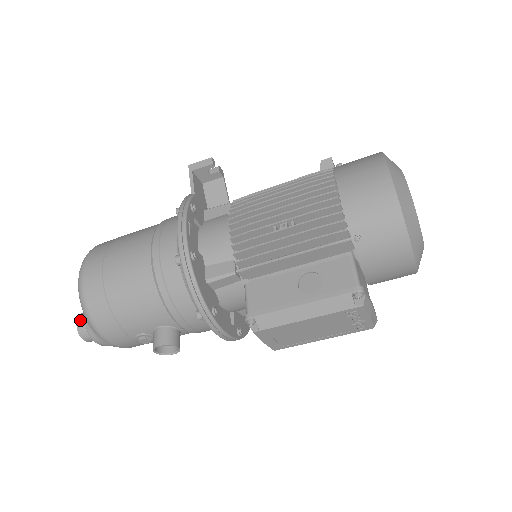
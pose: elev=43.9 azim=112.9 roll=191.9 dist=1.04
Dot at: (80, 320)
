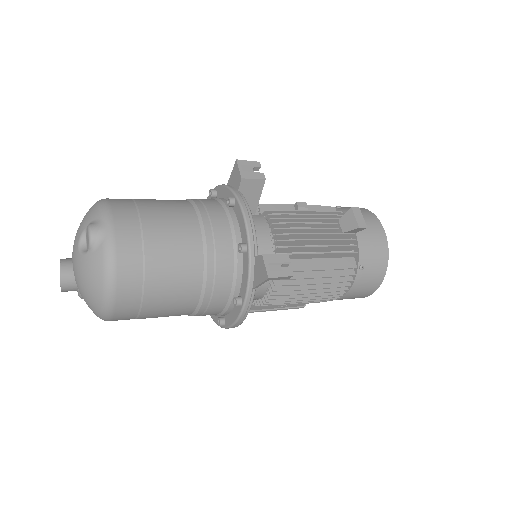
Dot at: (66, 290)
